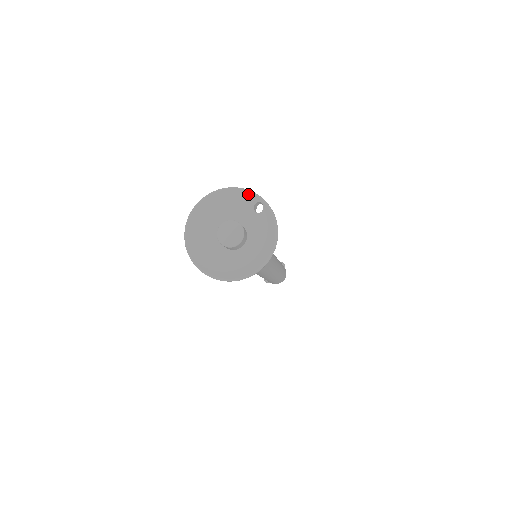
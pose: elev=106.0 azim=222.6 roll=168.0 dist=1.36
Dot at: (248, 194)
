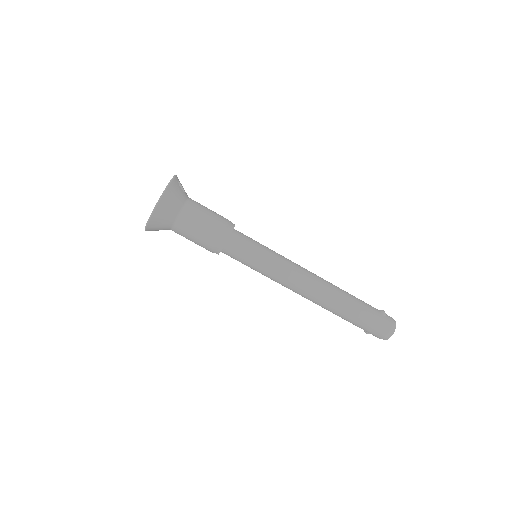
Dot at: occluded
